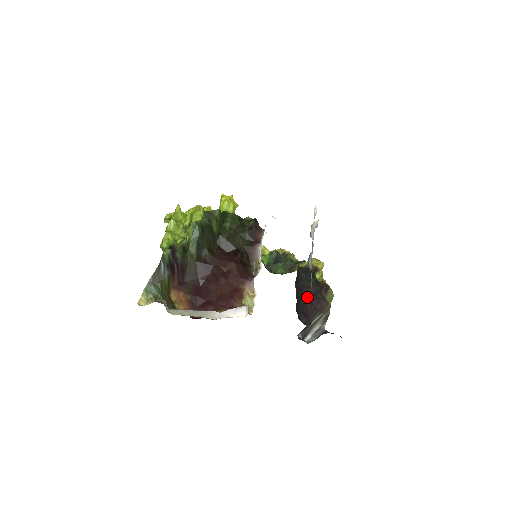
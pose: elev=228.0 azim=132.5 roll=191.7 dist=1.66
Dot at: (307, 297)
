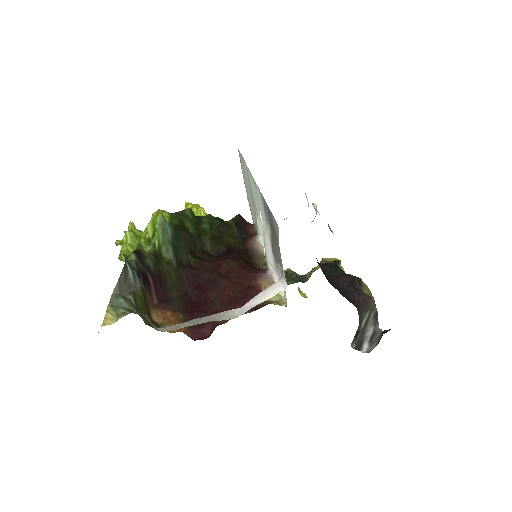
Dot at: (343, 288)
